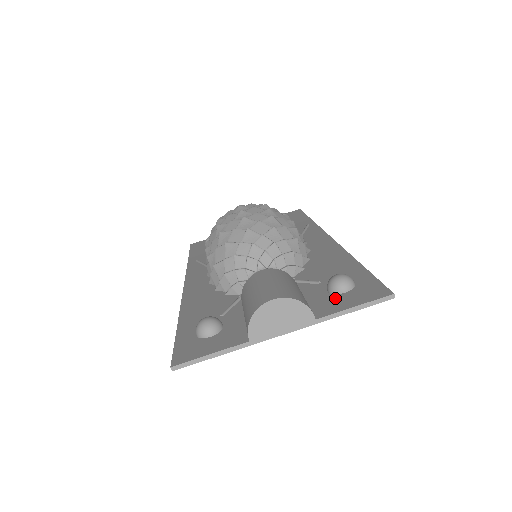
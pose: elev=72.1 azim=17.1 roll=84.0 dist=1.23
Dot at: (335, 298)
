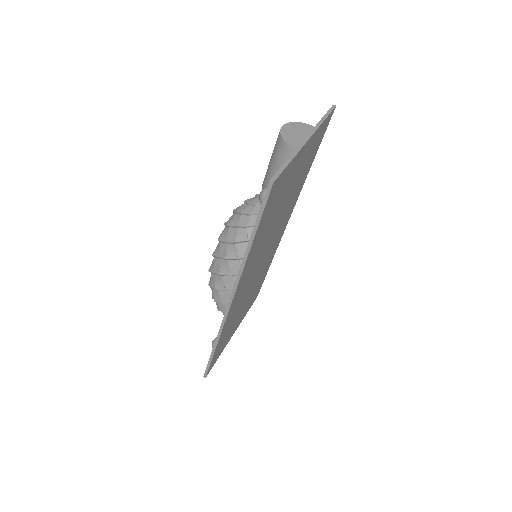
Dot at: occluded
